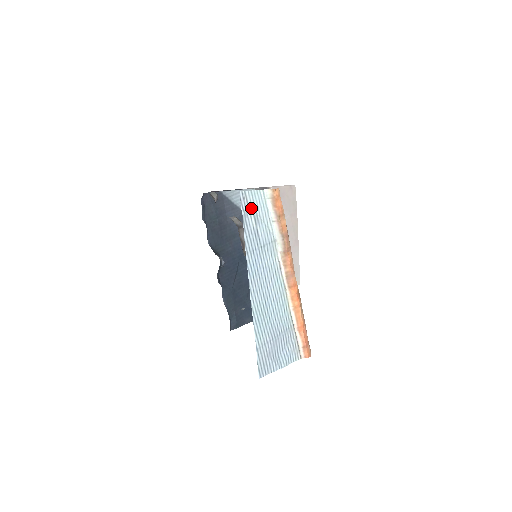
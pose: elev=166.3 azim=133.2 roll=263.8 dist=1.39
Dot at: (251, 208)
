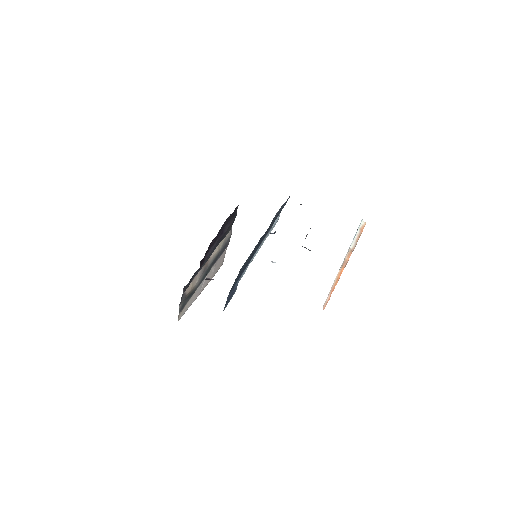
Dot at: occluded
